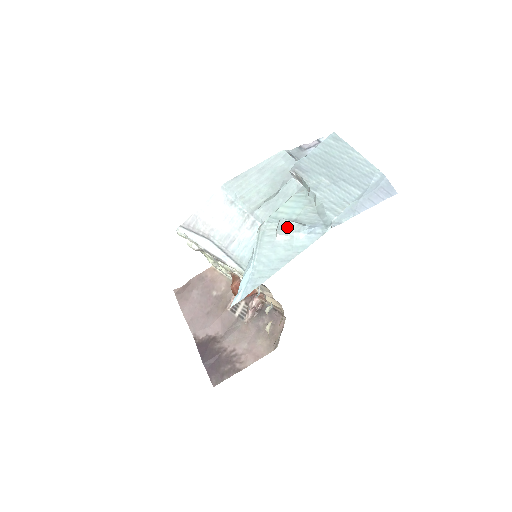
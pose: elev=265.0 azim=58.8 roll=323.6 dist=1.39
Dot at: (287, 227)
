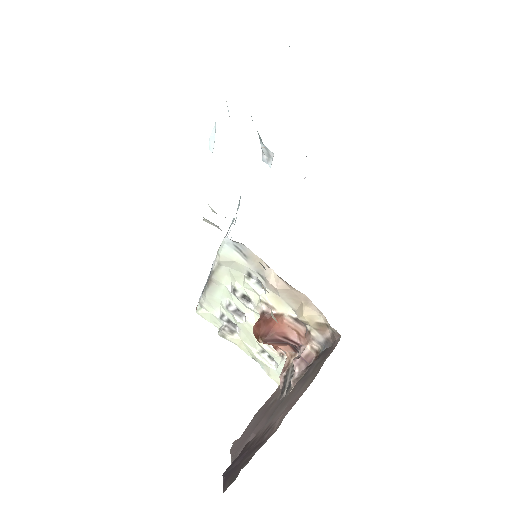
Dot at: (213, 133)
